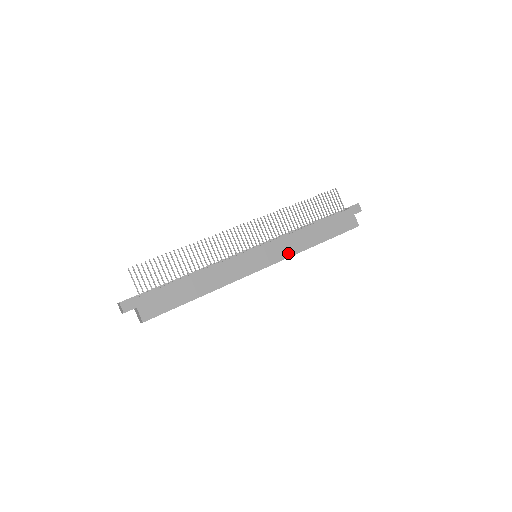
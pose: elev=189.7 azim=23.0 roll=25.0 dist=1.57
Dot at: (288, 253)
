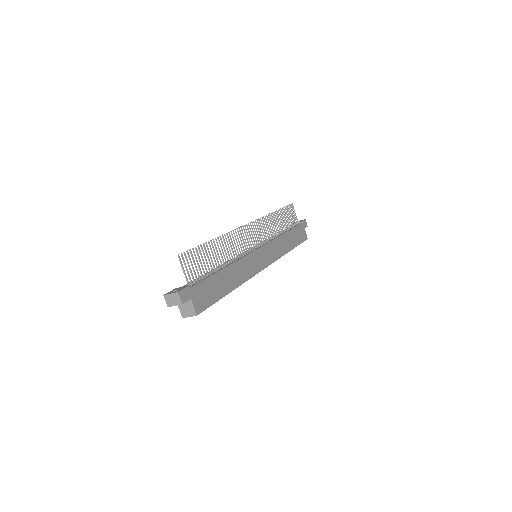
Dot at: (277, 256)
